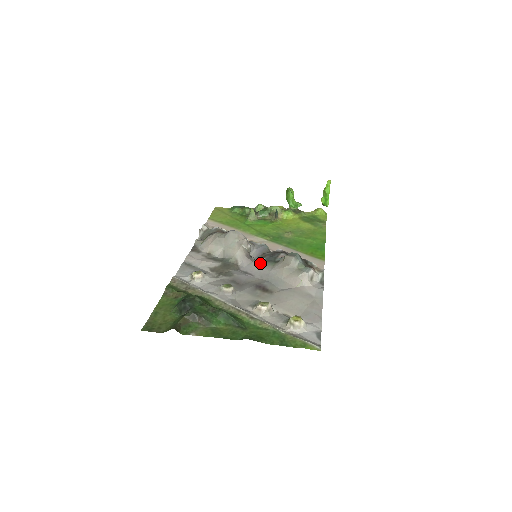
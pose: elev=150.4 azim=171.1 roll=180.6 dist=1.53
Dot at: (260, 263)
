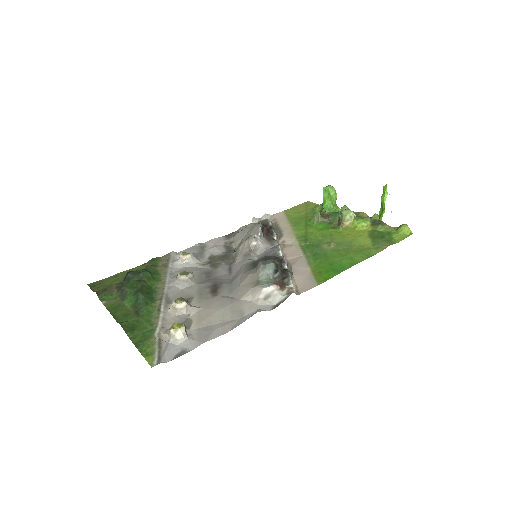
Dot at: (247, 264)
